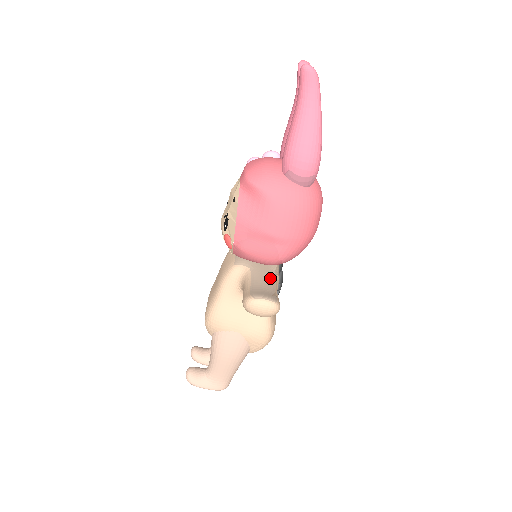
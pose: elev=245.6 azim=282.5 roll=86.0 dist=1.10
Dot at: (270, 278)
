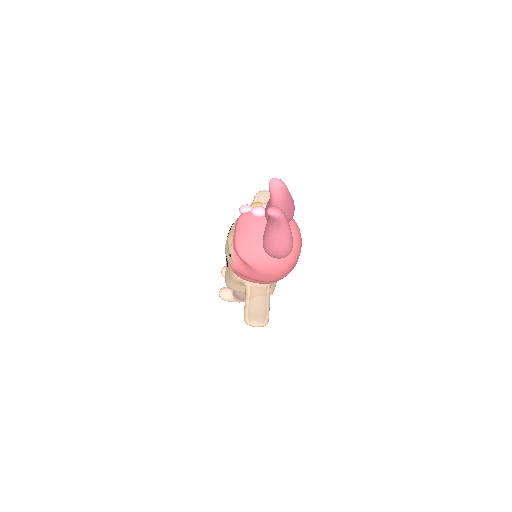
Dot at: (264, 288)
